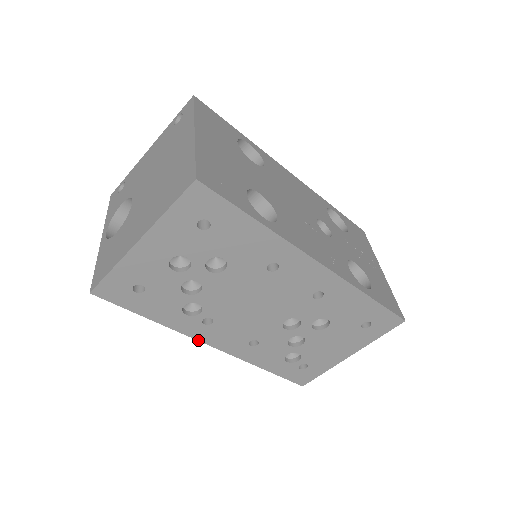
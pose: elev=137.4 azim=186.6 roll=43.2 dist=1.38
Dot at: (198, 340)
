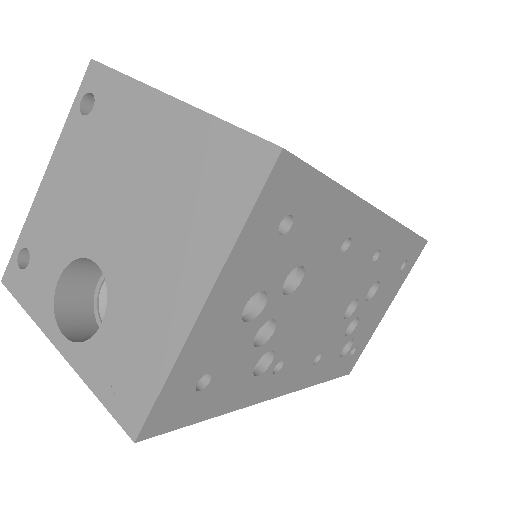
Dot at: occluded
